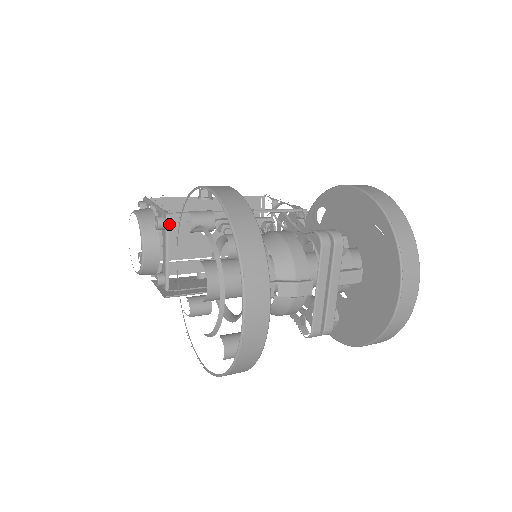
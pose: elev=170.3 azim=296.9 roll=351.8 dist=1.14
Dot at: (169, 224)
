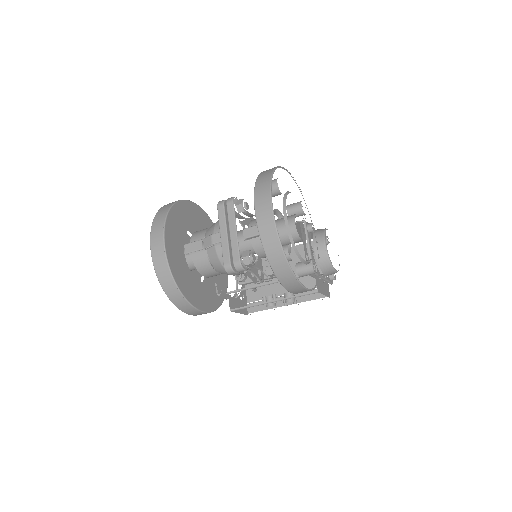
Dot at: occluded
